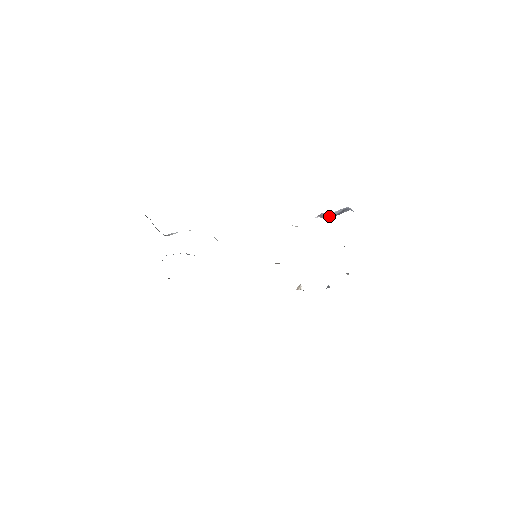
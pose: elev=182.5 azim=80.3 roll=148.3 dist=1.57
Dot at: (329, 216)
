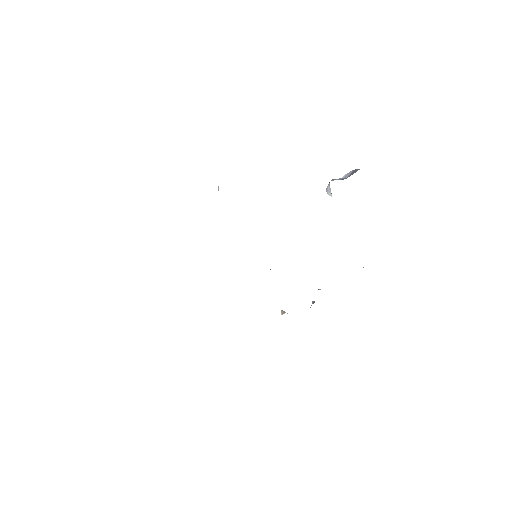
Dot at: (342, 179)
